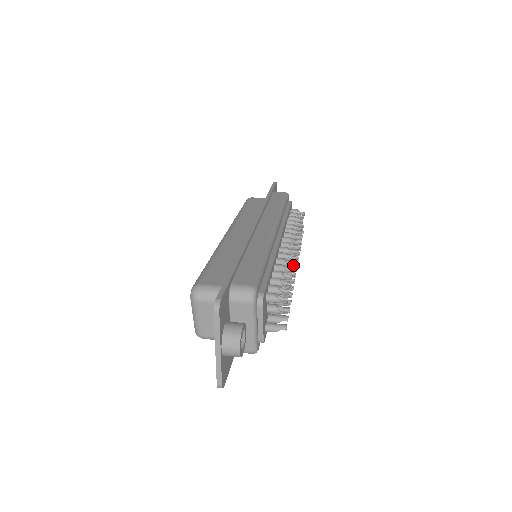
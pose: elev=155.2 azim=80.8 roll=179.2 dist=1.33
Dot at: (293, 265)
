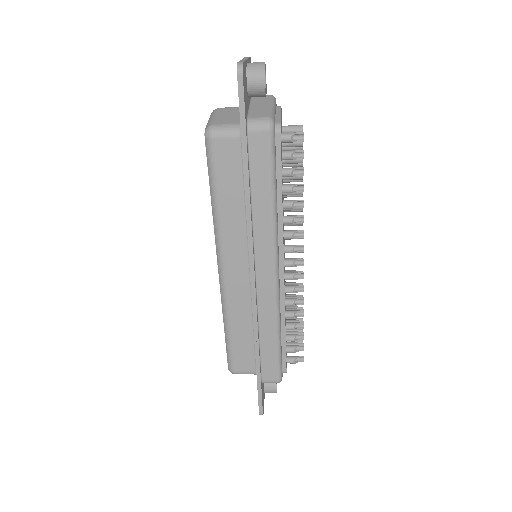
Dot at: occluded
